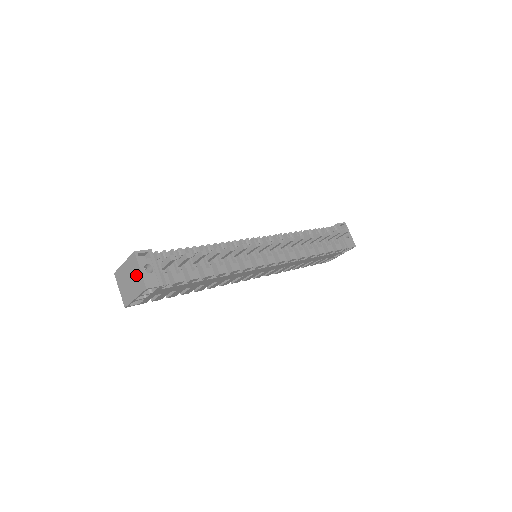
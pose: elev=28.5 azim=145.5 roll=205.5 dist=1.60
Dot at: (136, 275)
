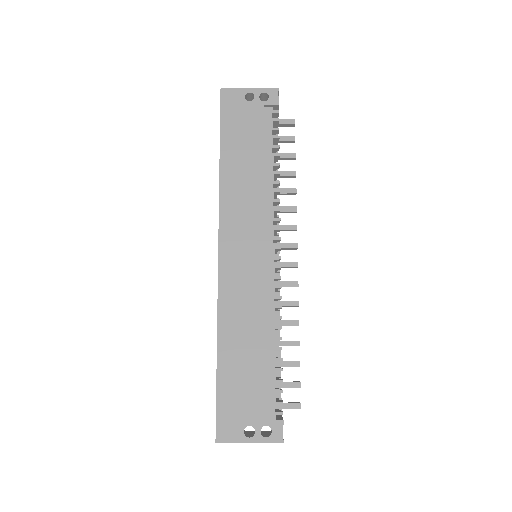
Dot at: occluded
